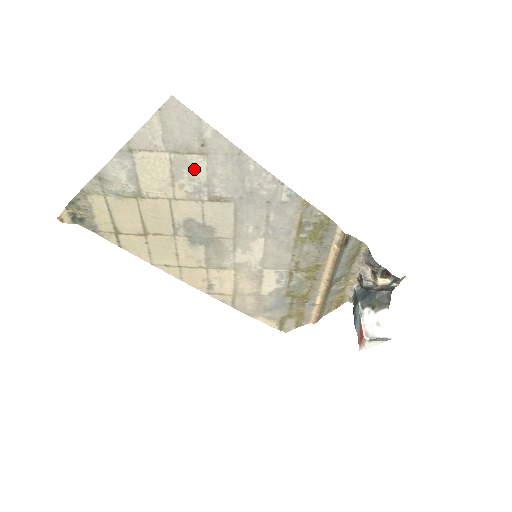
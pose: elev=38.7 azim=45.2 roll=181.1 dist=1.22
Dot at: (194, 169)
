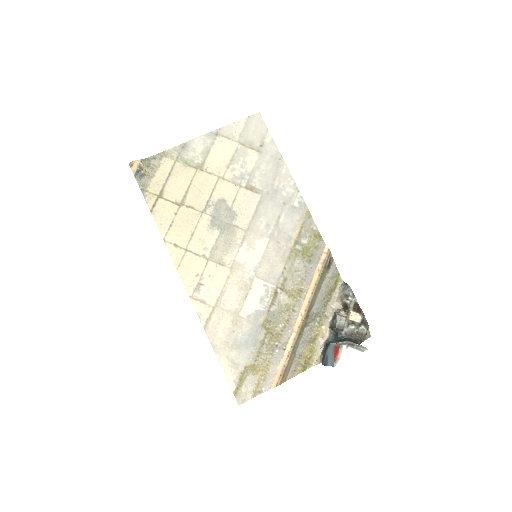
Dot at: (248, 160)
